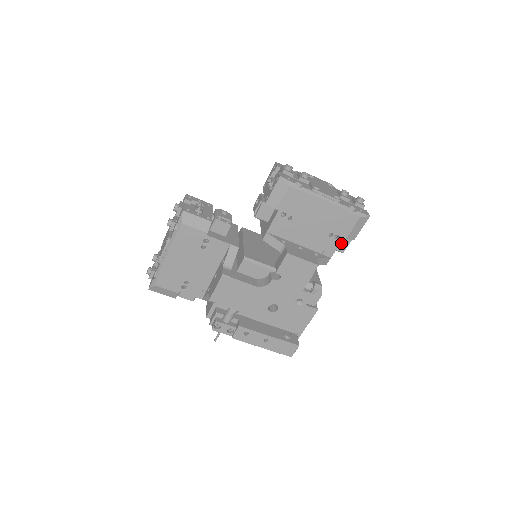
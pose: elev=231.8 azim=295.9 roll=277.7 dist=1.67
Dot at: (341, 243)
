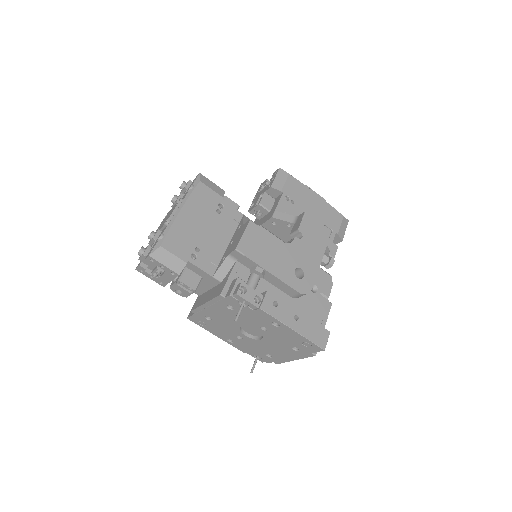
Dot at: (331, 247)
